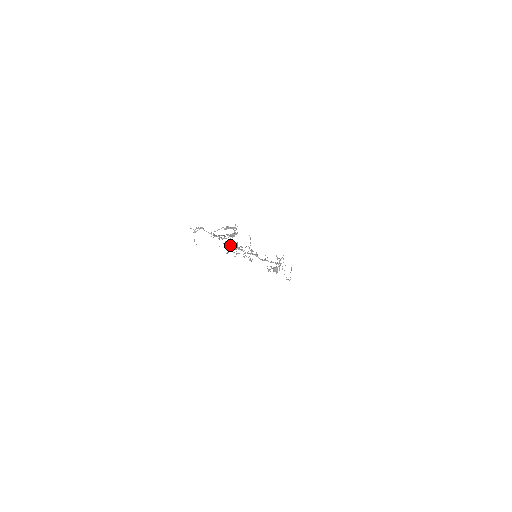
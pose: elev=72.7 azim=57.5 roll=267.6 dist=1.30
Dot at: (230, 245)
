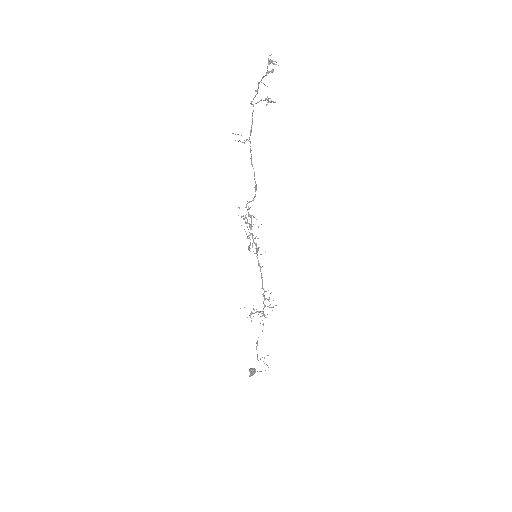
Dot at: (248, 207)
